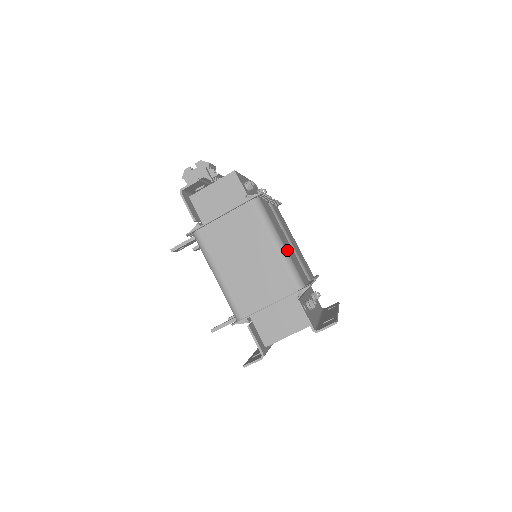
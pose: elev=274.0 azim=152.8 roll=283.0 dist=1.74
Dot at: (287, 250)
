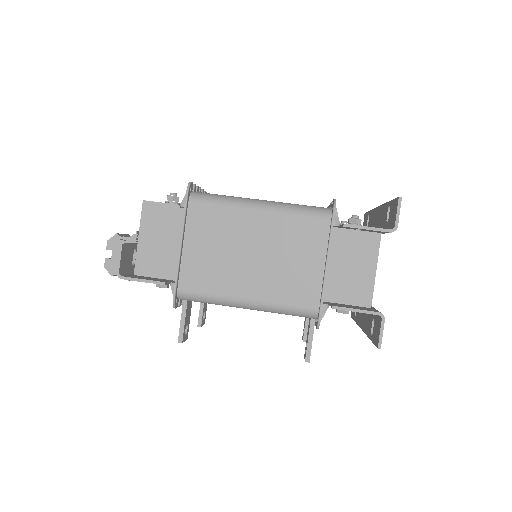
Dot at: (275, 202)
